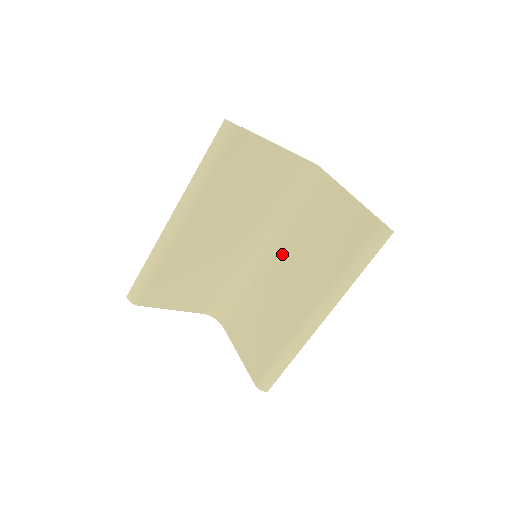
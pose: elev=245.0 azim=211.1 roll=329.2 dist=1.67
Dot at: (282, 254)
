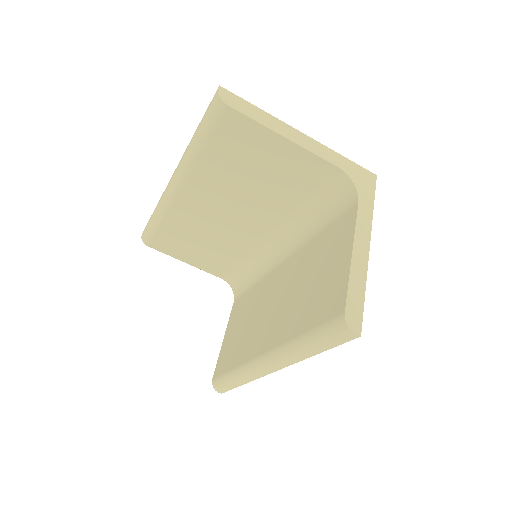
Dot at: (287, 268)
